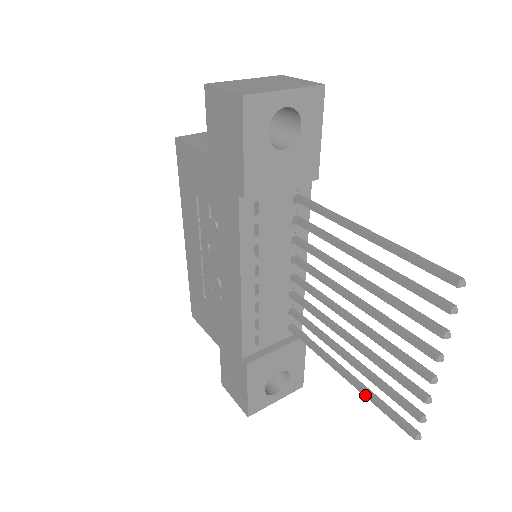
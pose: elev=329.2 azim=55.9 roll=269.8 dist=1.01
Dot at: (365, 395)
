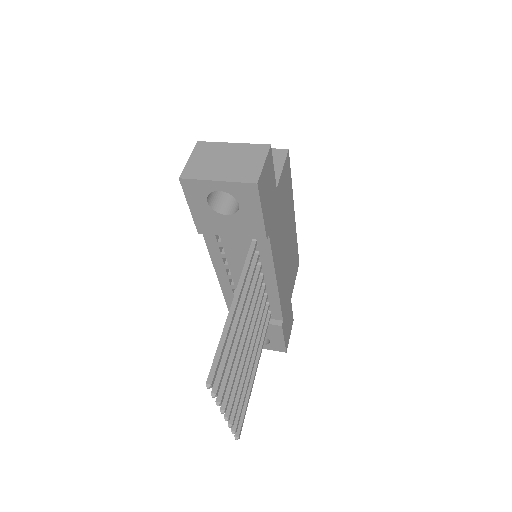
Dot at: (247, 392)
